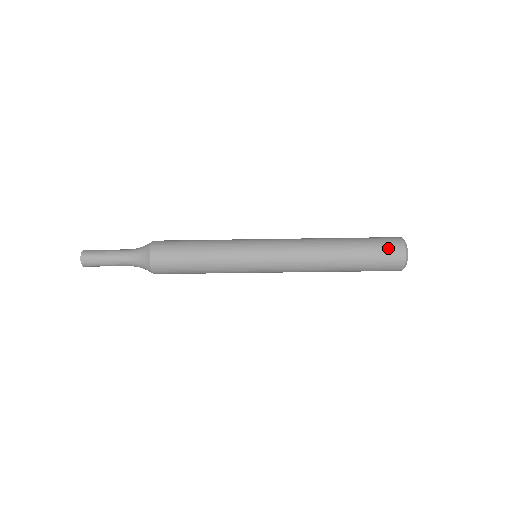
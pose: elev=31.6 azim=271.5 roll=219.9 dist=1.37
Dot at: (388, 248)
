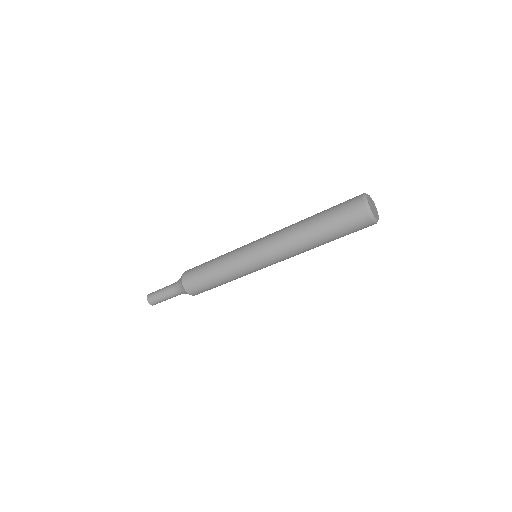
Dot at: (348, 202)
